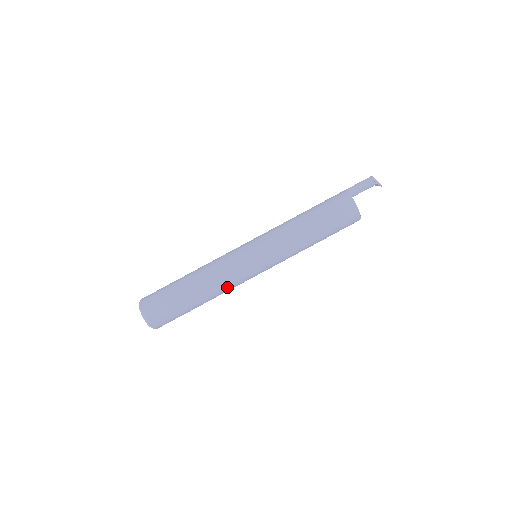
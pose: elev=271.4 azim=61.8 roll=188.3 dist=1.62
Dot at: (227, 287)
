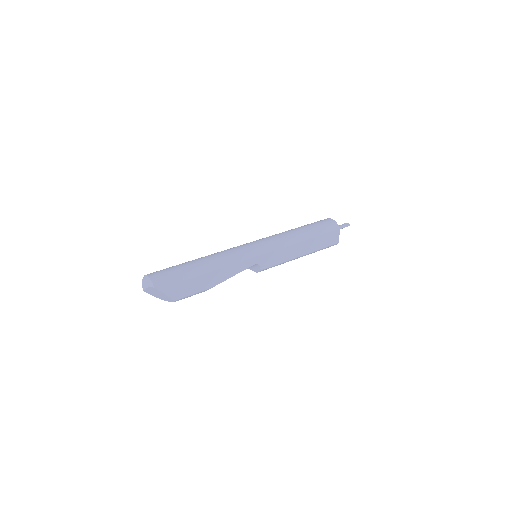
Dot at: (226, 254)
